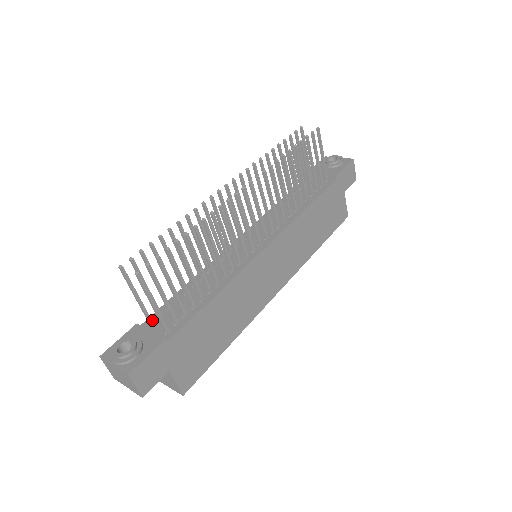
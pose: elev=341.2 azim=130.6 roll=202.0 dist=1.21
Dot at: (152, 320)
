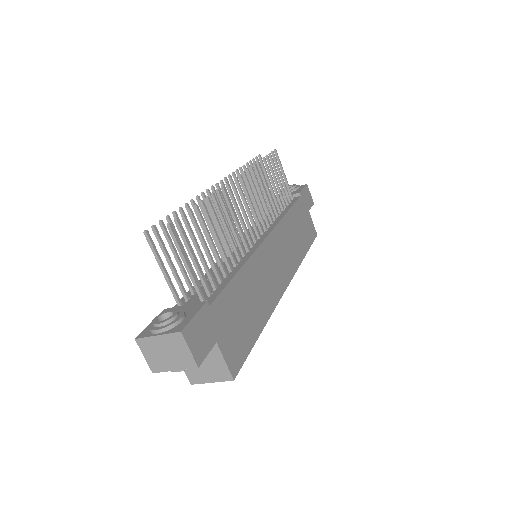
Dot at: (179, 305)
